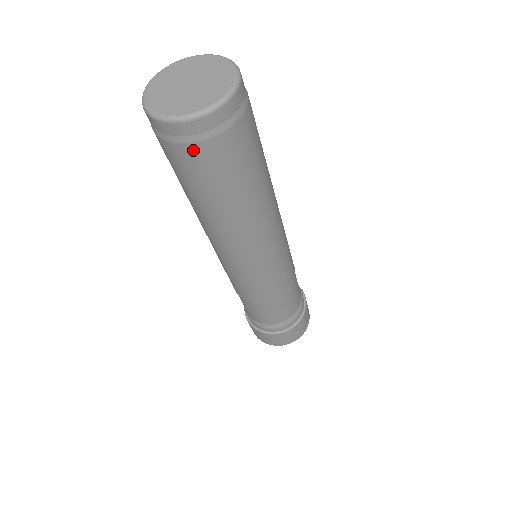
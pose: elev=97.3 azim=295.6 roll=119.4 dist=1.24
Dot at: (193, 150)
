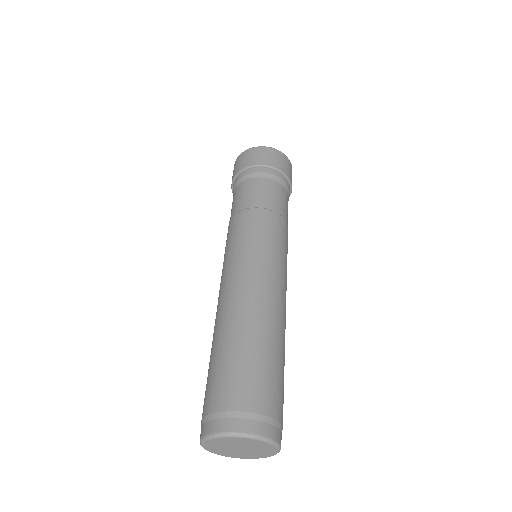
Dot at: occluded
